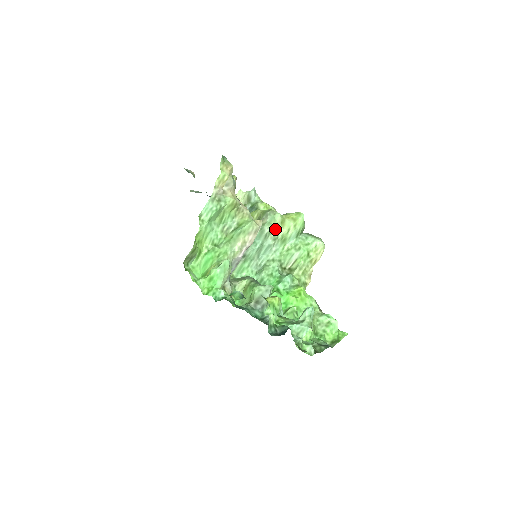
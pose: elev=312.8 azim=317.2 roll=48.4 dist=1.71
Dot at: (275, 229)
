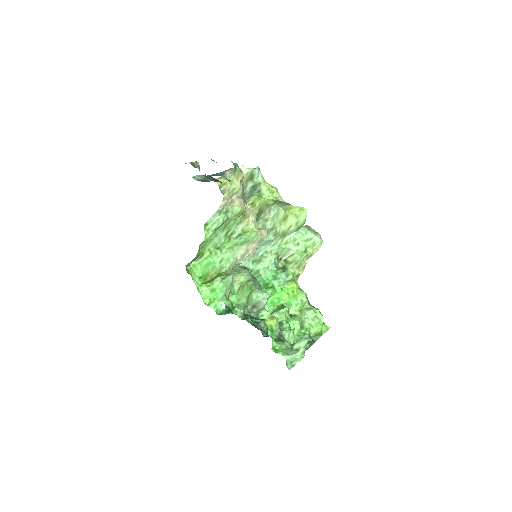
Dot at: (277, 226)
